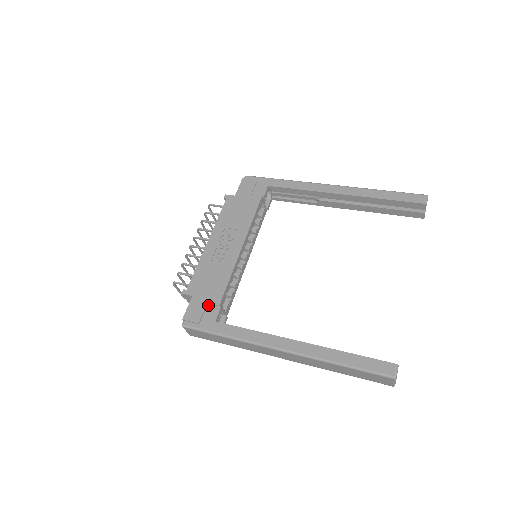
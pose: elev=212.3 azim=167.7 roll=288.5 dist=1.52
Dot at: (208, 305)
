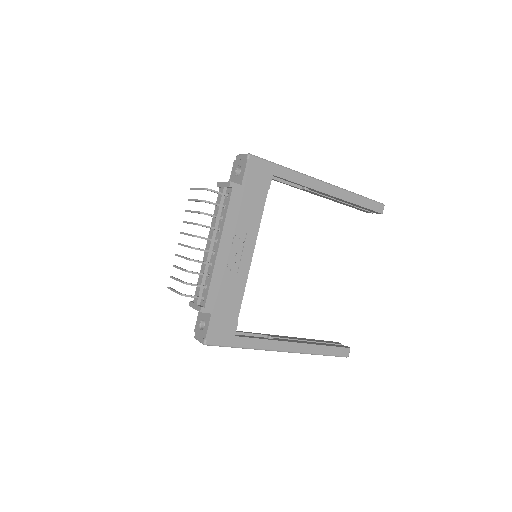
Dot at: (227, 321)
